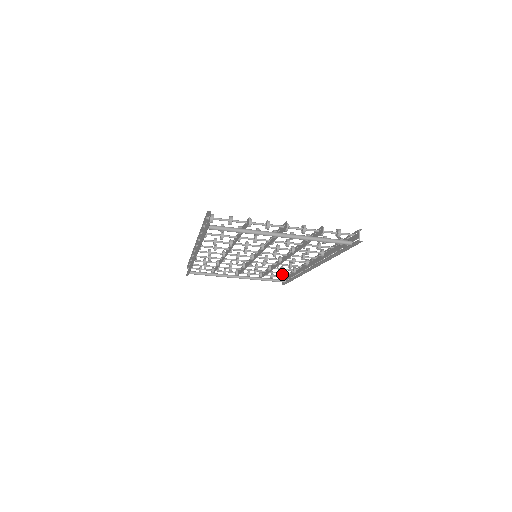
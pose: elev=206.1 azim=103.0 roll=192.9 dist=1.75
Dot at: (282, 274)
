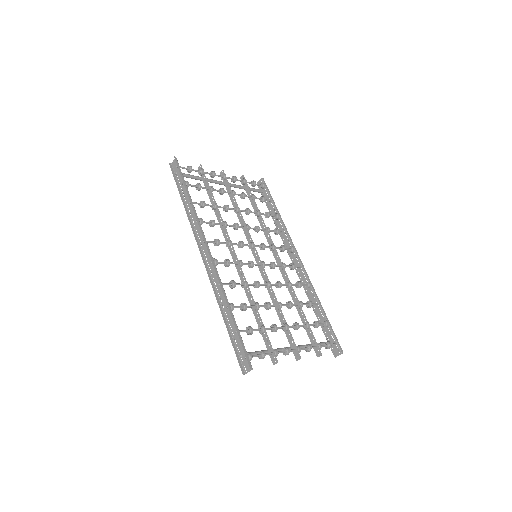
Dot at: (263, 183)
